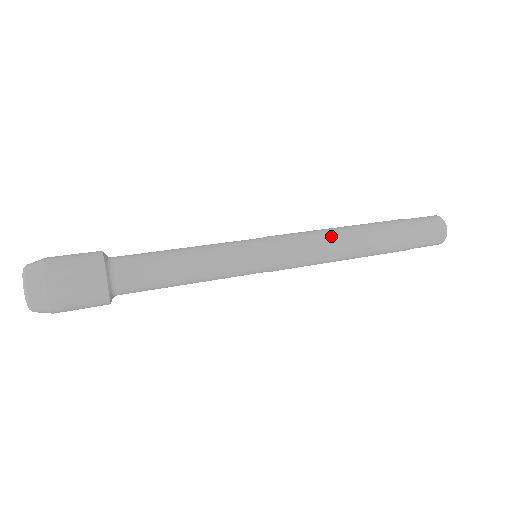
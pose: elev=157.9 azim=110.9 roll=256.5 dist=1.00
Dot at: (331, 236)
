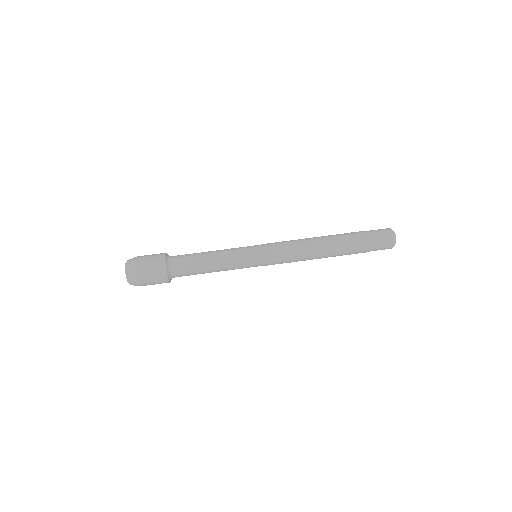
Dot at: (305, 252)
